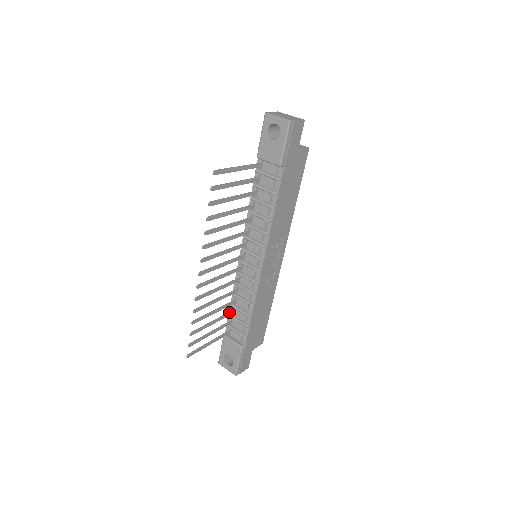
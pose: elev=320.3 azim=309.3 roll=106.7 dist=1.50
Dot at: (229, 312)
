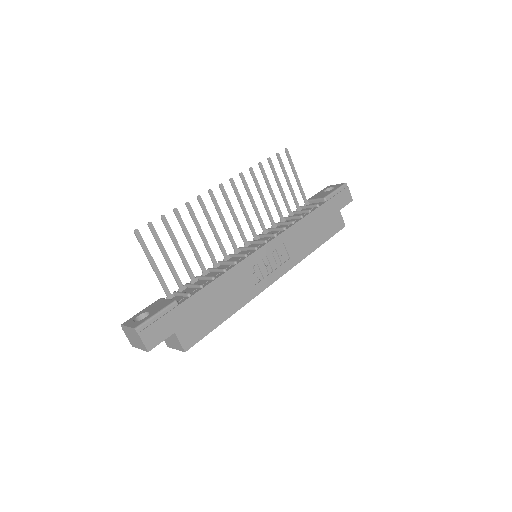
Dot at: occluded
